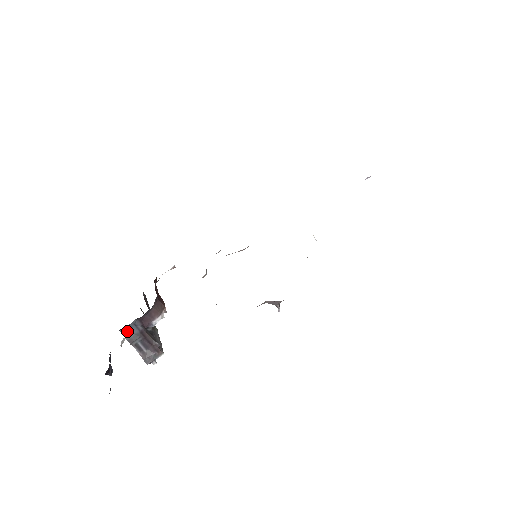
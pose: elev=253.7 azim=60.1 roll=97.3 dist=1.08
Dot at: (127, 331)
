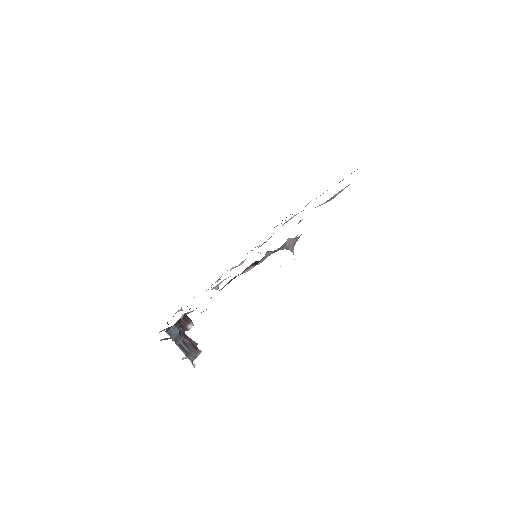
Dot at: (171, 333)
